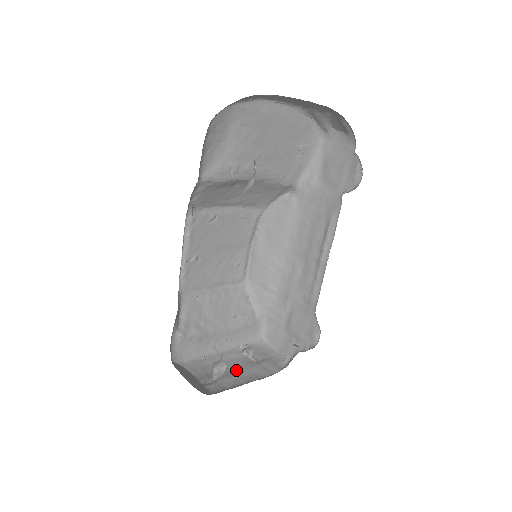
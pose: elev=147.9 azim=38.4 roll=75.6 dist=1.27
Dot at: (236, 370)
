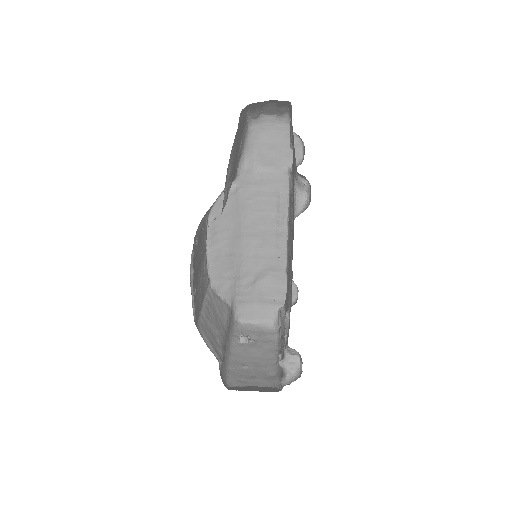
Dot at: (255, 358)
